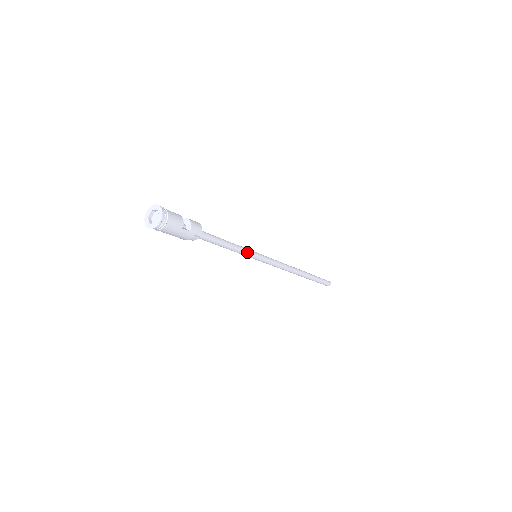
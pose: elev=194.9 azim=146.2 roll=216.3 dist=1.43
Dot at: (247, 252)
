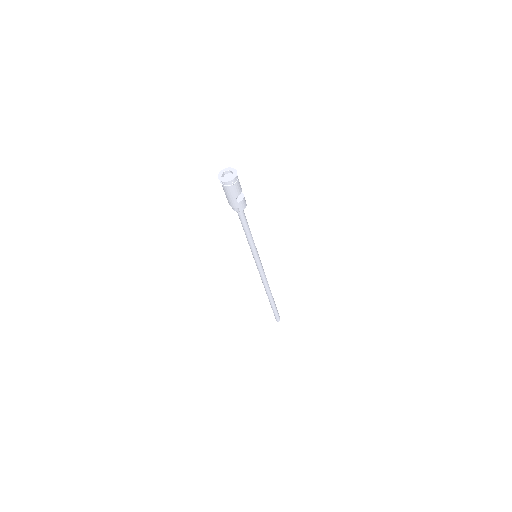
Dot at: (254, 248)
